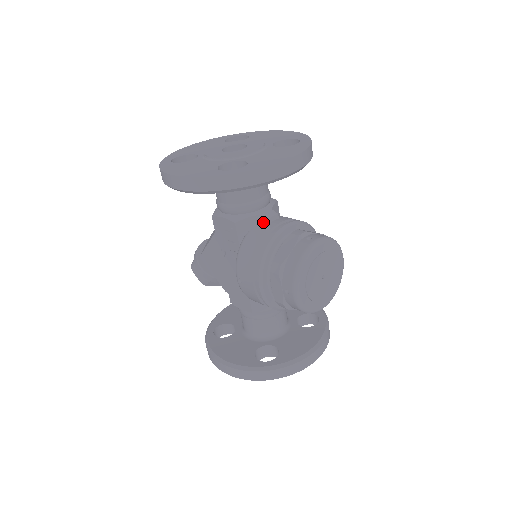
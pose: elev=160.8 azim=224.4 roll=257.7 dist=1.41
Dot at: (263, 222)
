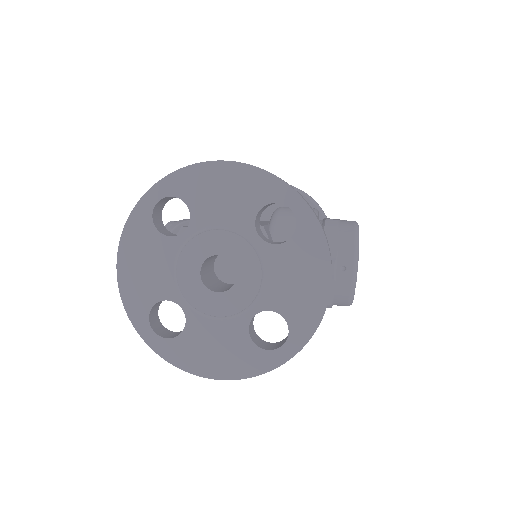
Dot at: occluded
